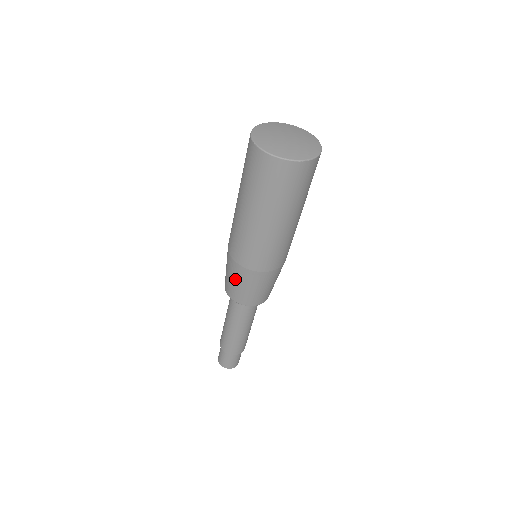
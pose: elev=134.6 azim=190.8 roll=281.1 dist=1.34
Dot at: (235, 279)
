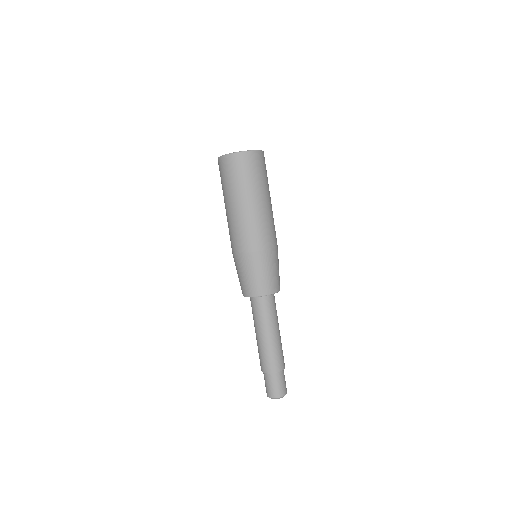
Dot at: (239, 272)
